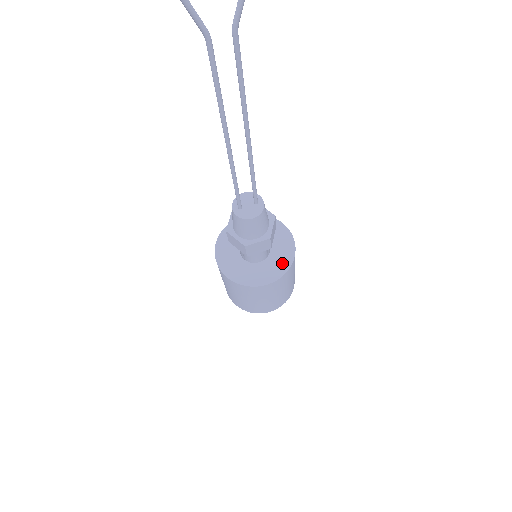
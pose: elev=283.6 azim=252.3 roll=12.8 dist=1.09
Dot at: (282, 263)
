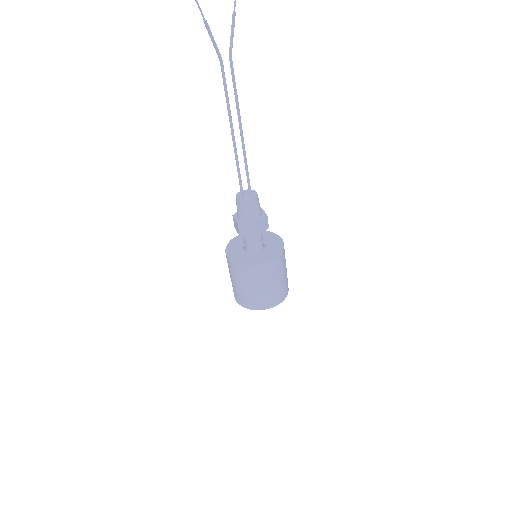
Dot at: (277, 244)
